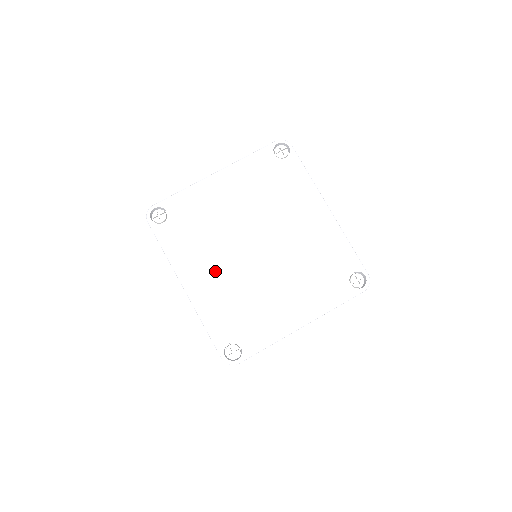
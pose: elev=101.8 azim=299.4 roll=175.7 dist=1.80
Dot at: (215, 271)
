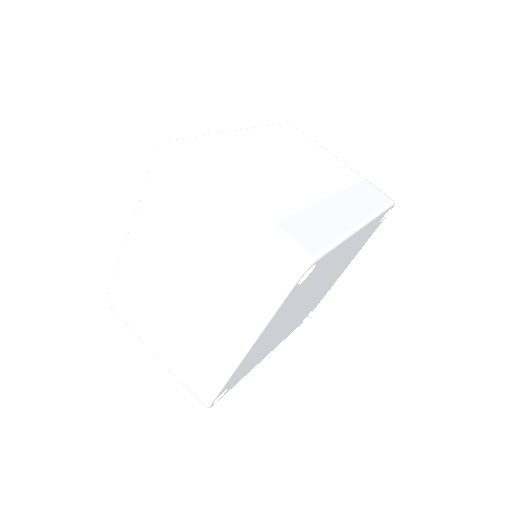
Dot at: occluded
